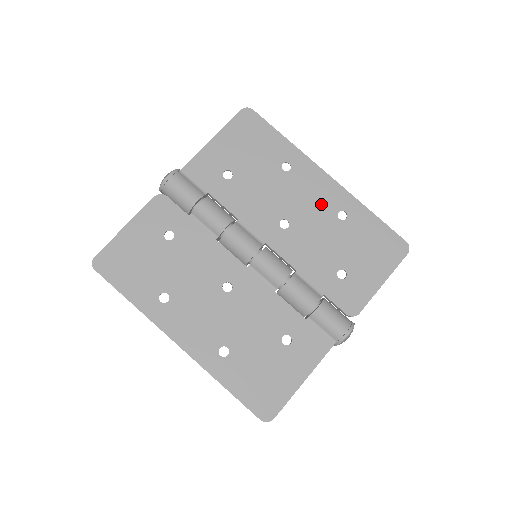
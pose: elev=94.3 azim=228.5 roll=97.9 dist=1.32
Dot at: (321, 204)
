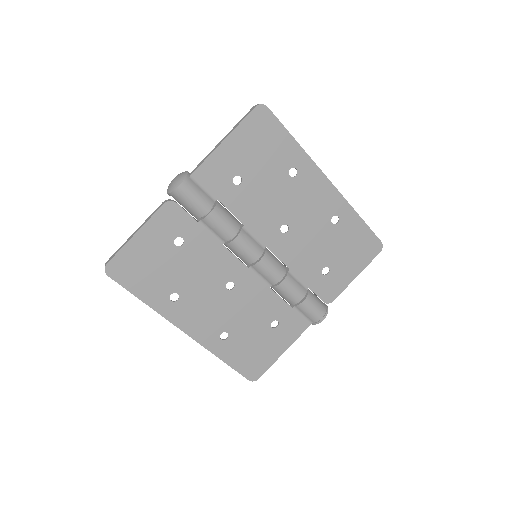
Dot at: (319, 210)
